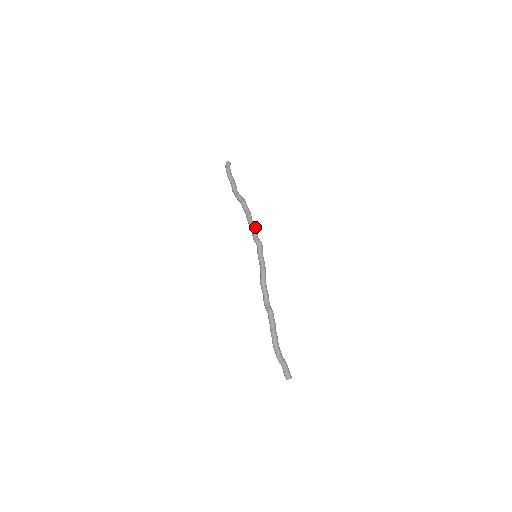
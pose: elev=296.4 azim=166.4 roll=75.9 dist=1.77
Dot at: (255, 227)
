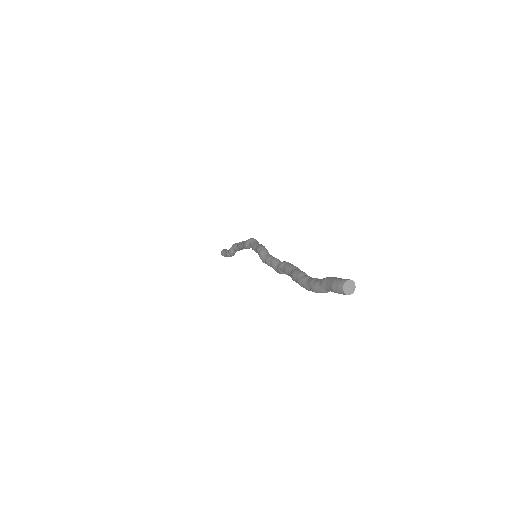
Dot at: occluded
